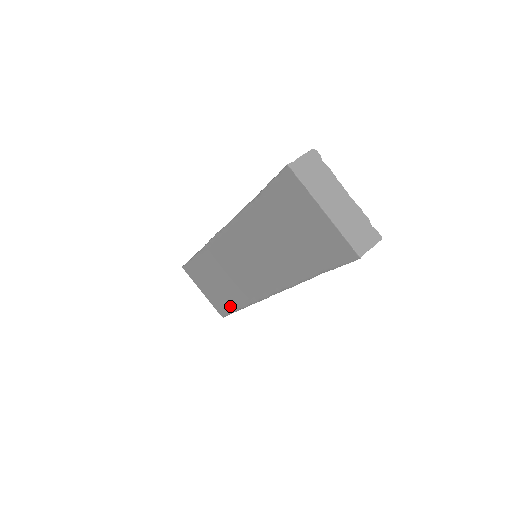
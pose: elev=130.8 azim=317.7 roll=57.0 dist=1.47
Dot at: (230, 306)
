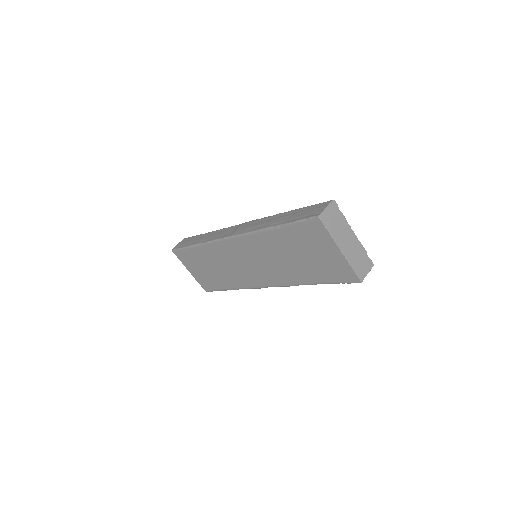
Dot at: (219, 286)
